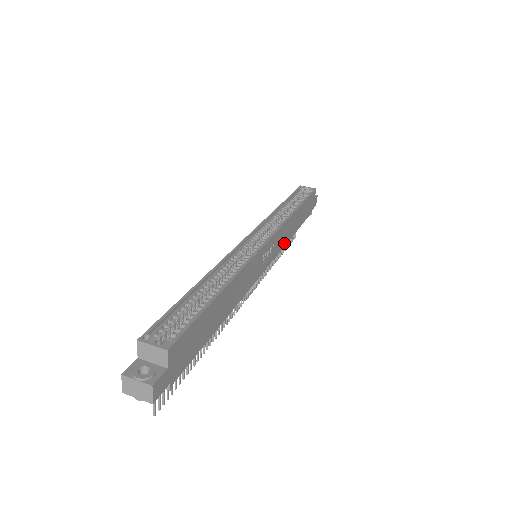
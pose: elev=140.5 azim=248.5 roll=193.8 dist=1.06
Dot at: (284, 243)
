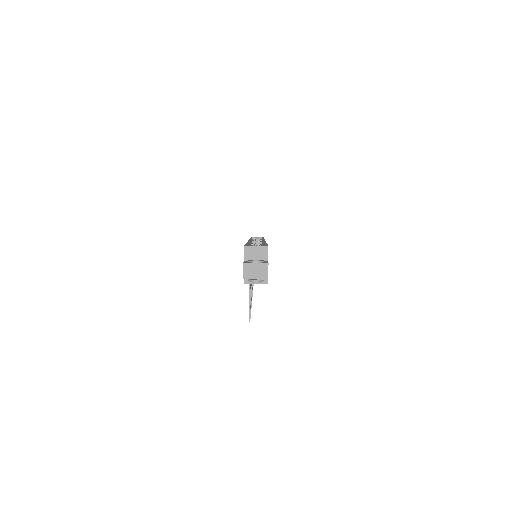
Dot at: occluded
